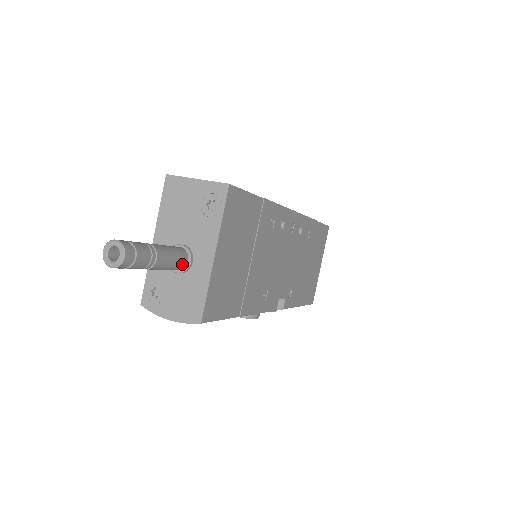
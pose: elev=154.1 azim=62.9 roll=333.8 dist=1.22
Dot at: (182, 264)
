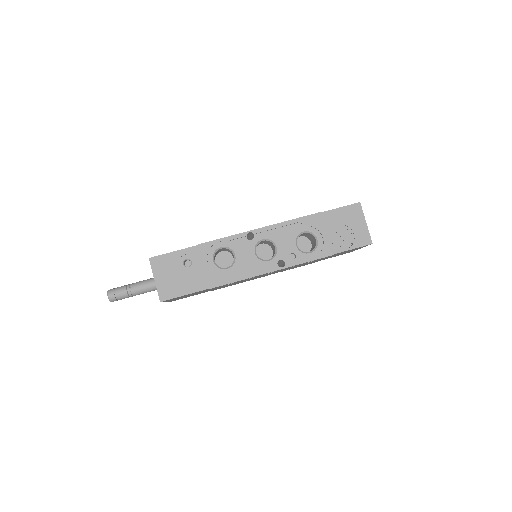
Dot at: occluded
